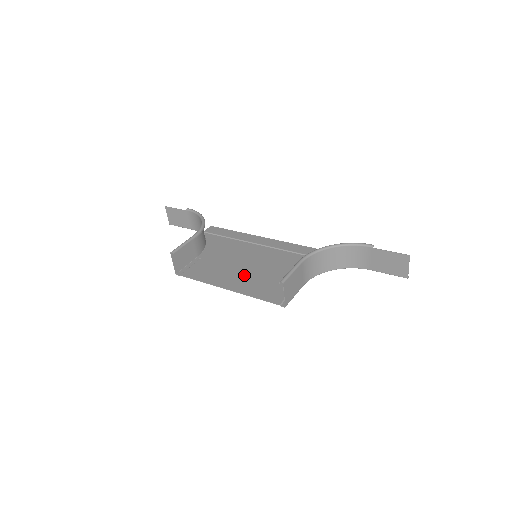
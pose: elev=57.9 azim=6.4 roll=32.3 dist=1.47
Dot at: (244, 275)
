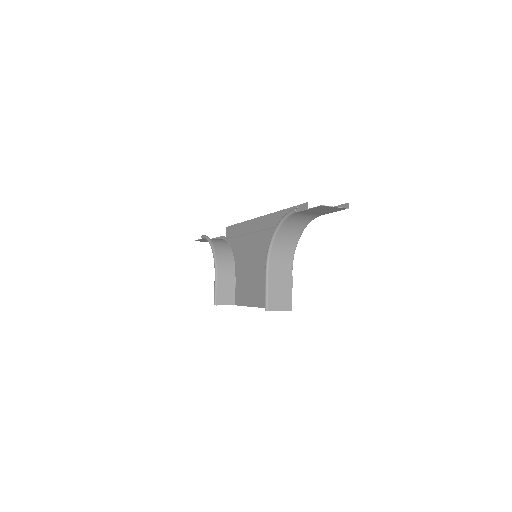
Dot at: (261, 283)
